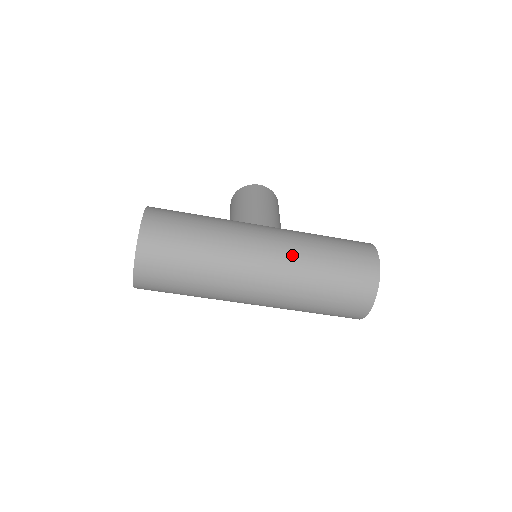
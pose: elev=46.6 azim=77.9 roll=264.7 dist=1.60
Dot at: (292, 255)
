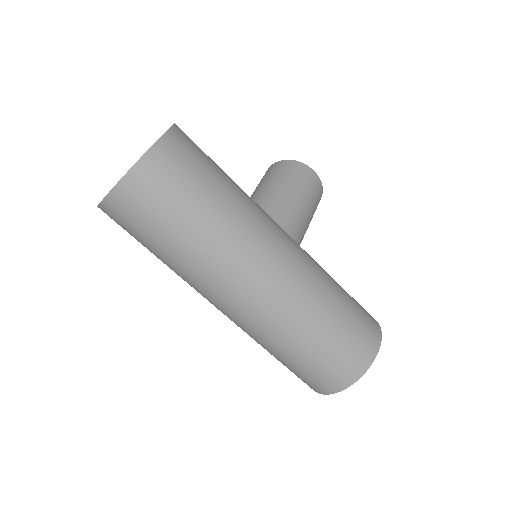
Dot at: (294, 296)
